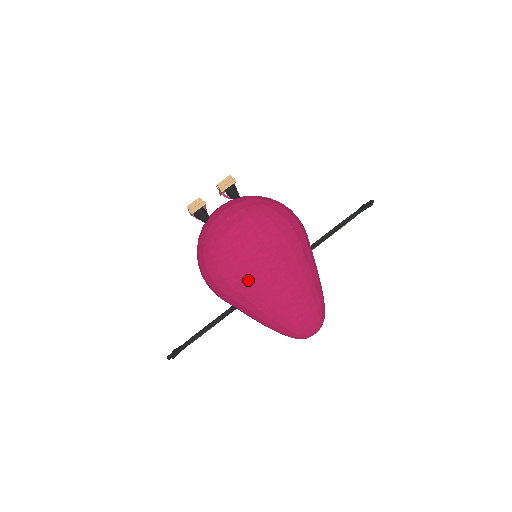
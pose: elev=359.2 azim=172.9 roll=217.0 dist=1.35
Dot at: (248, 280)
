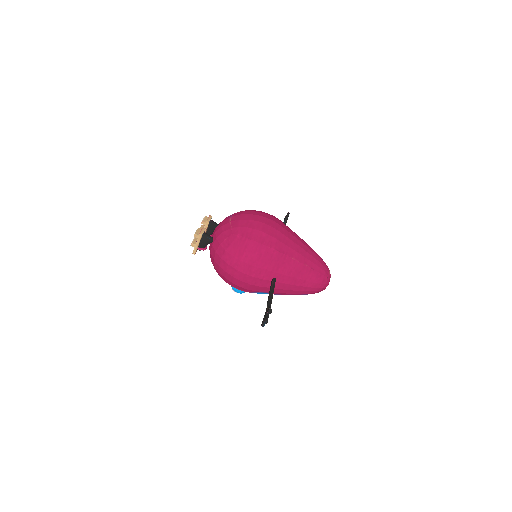
Dot at: (275, 236)
